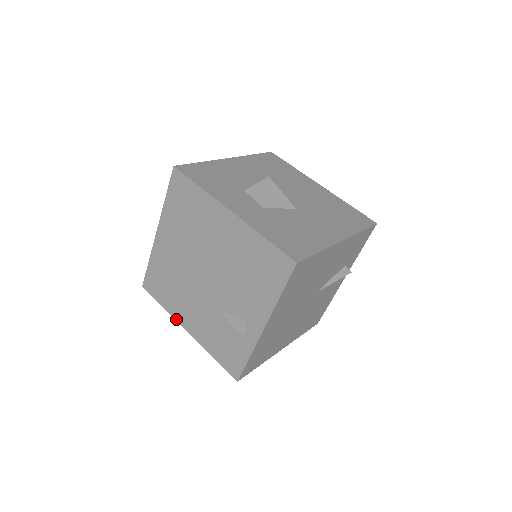
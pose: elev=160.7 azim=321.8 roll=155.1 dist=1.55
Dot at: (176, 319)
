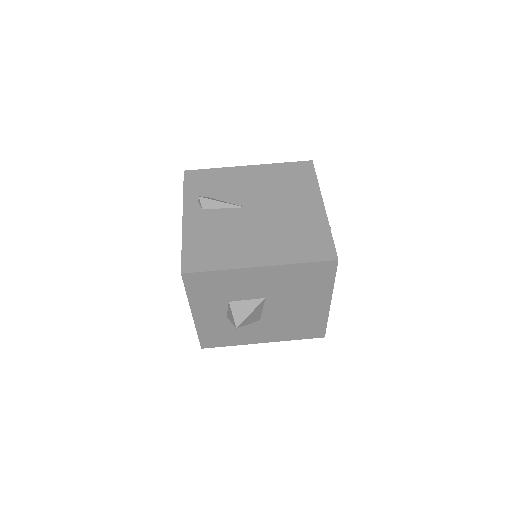
Dot at: occluded
